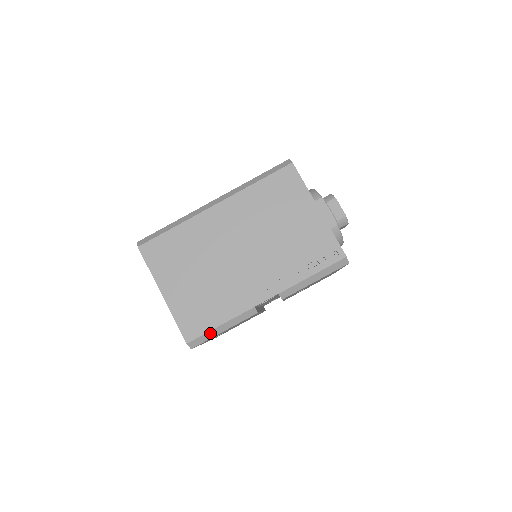
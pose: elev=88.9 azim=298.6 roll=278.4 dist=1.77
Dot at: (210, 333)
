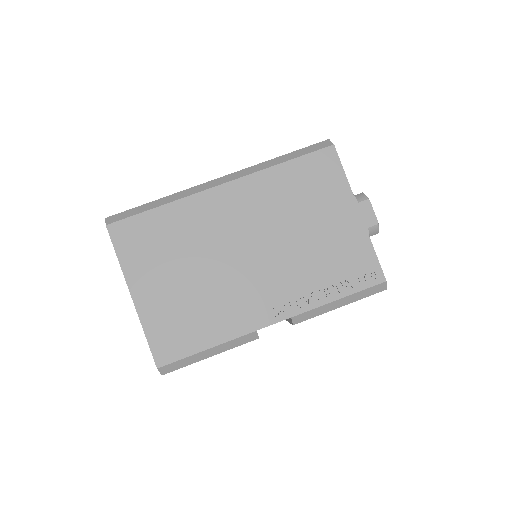
Dot at: (191, 358)
